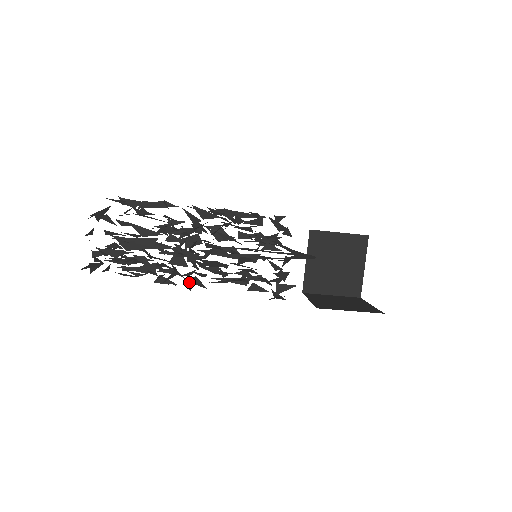
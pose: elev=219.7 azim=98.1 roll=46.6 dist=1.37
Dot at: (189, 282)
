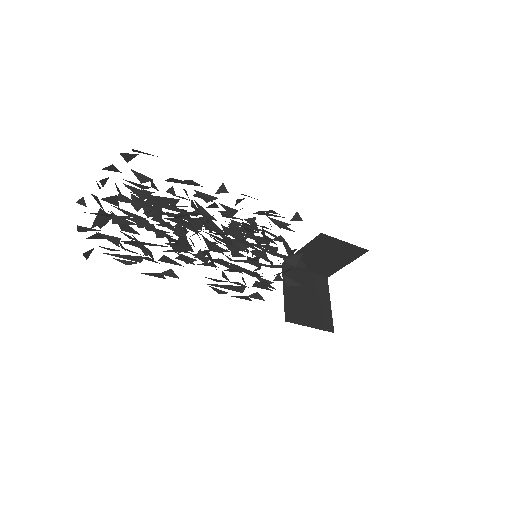
Dot at: occluded
